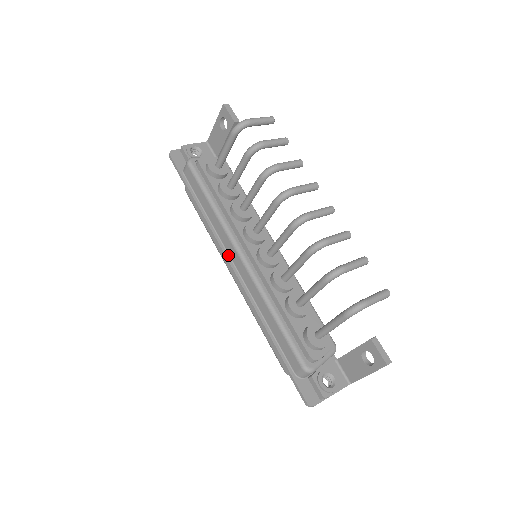
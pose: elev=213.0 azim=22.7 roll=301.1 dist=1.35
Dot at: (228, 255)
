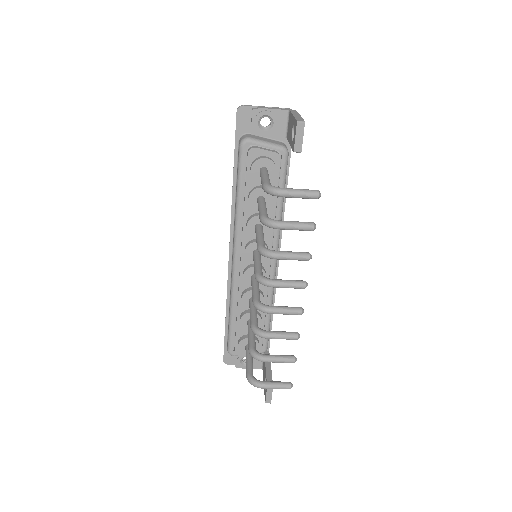
Dot at: (232, 243)
